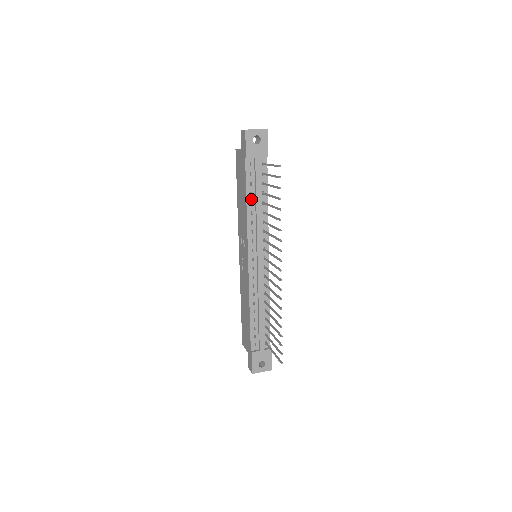
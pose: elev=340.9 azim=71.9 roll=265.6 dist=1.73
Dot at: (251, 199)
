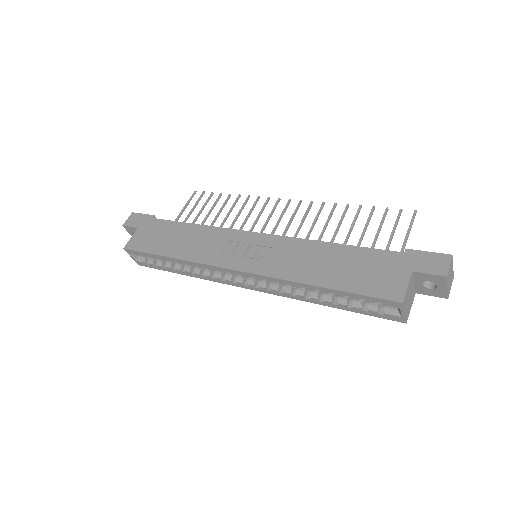
Dot at: occluded
